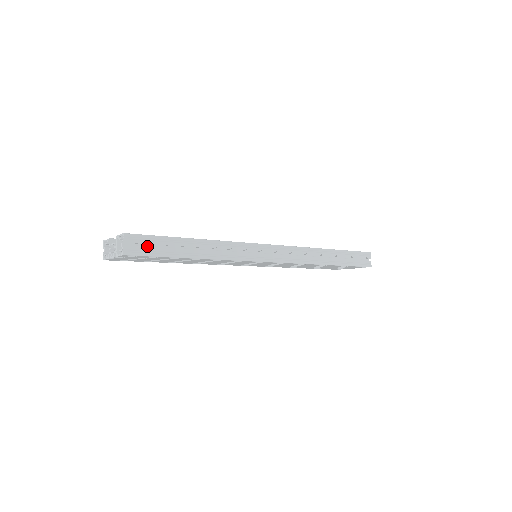
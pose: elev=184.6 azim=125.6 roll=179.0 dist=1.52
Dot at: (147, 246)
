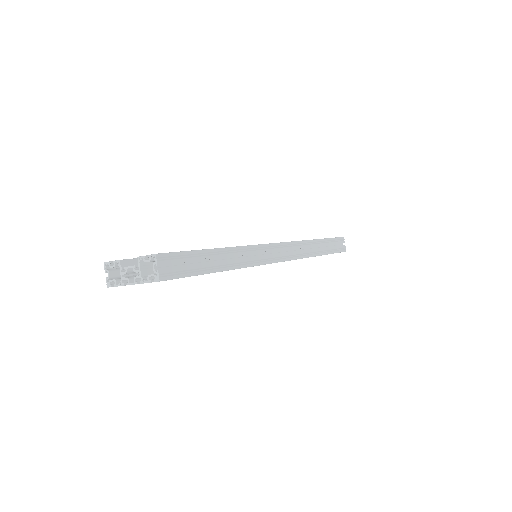
Dot at: (178, 265)
